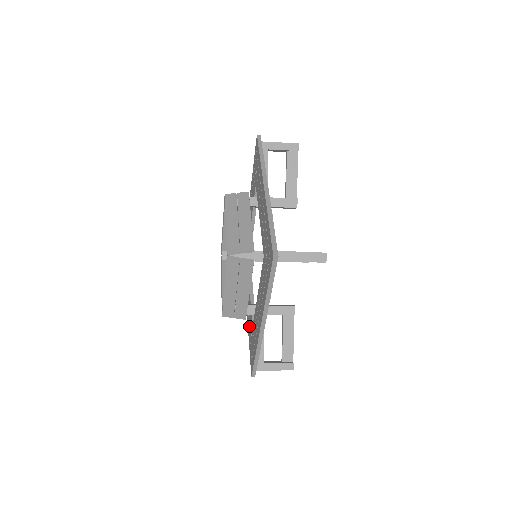
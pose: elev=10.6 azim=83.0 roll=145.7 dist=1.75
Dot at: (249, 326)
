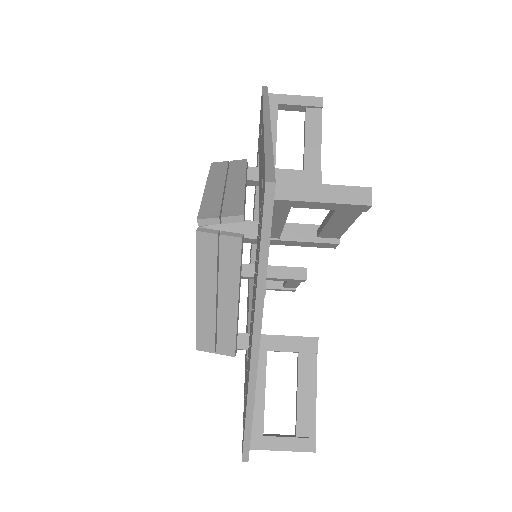
Dot at: occluded
